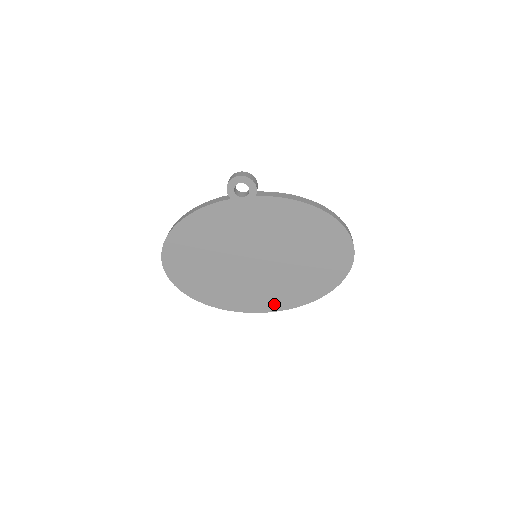
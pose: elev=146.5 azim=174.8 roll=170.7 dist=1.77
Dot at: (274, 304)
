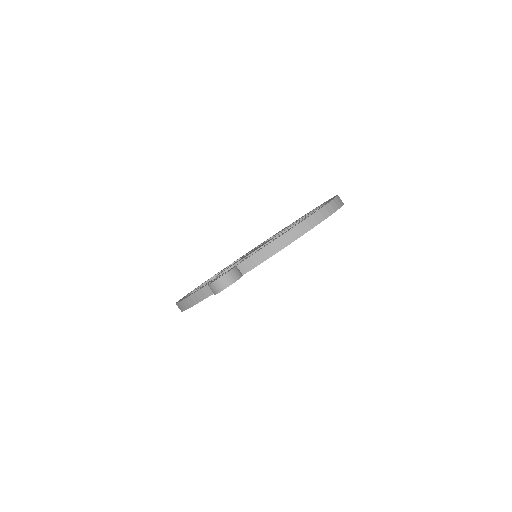
Dot at: occluded
